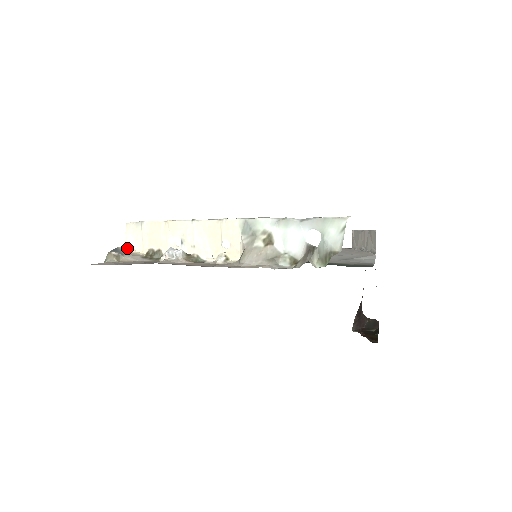
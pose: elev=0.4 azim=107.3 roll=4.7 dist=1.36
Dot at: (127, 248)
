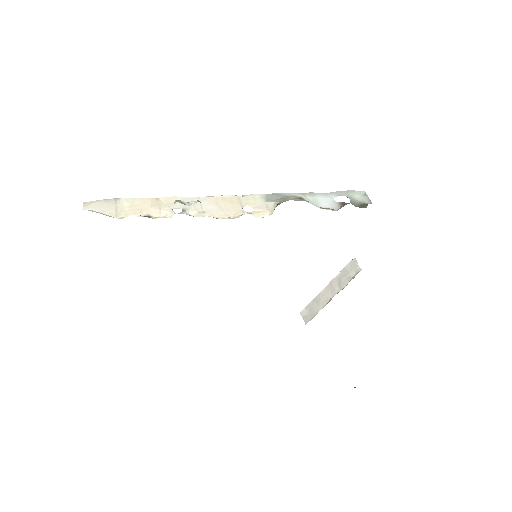
Dot at: occluded
